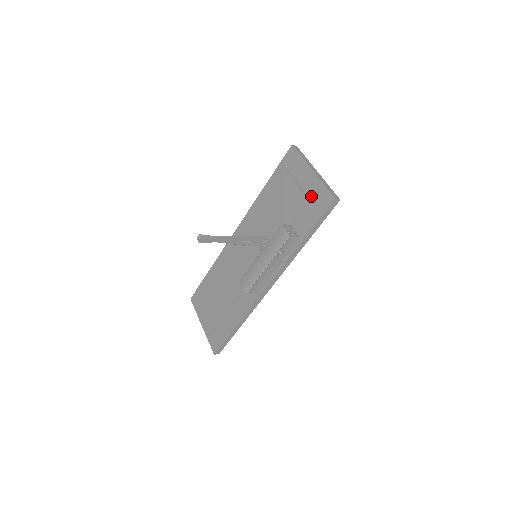
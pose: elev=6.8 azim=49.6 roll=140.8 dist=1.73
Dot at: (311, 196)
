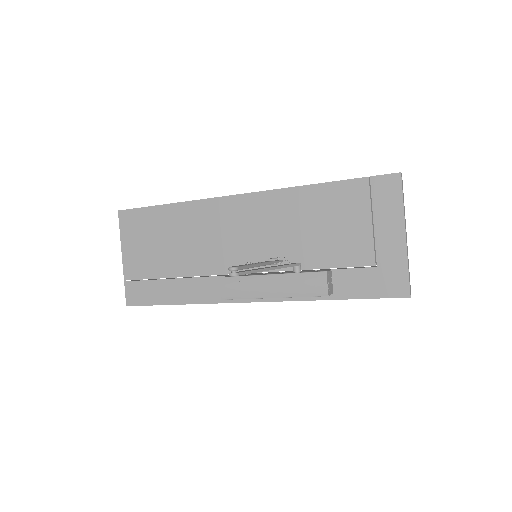
Dot at: (382, 263)
